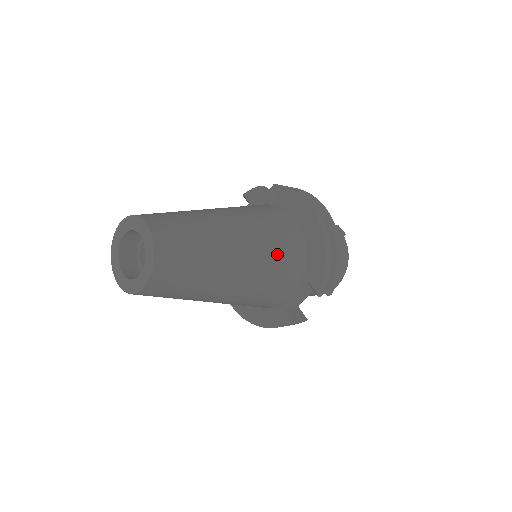
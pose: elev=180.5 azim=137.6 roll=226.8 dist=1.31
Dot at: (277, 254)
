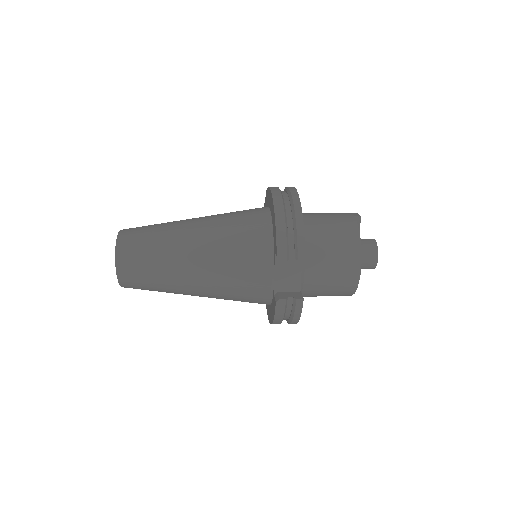
Dot at: (234, 233)
